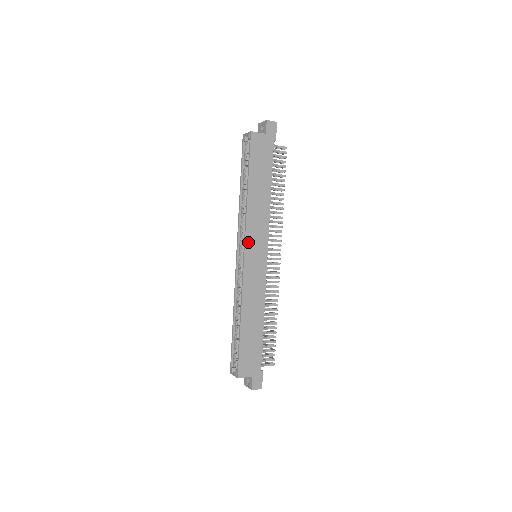
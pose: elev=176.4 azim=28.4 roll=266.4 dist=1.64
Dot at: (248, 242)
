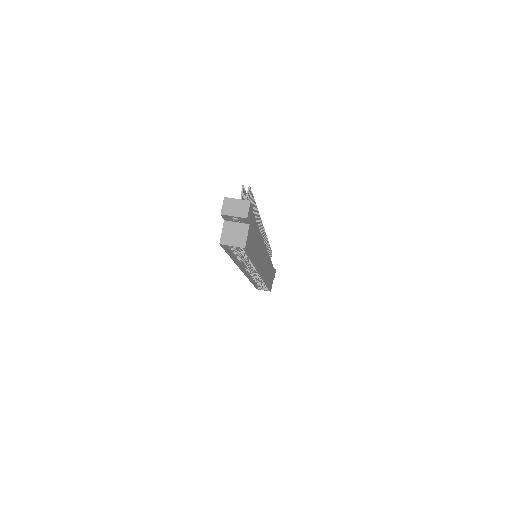
Dot at: (261, 270)
